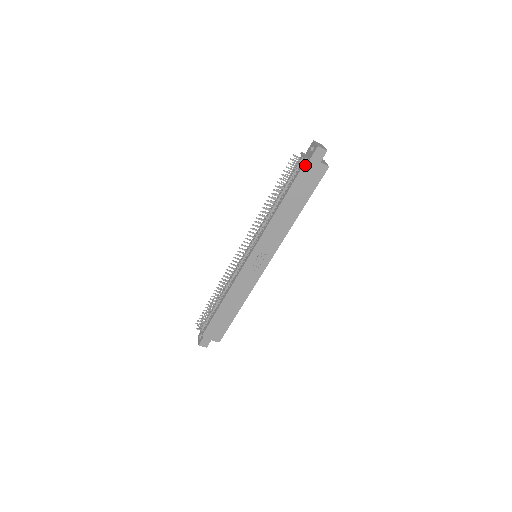
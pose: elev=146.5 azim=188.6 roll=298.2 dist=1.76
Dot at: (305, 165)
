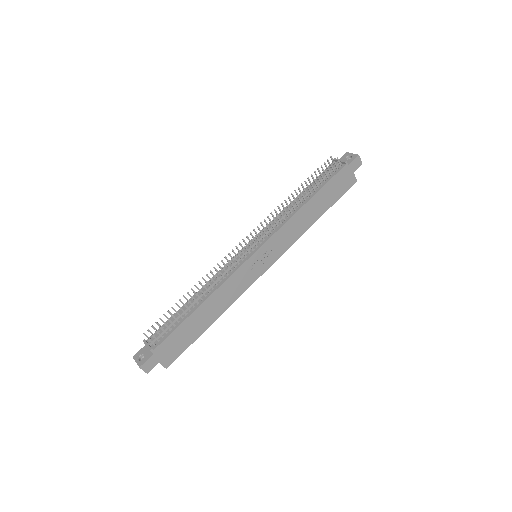
Dot at: (343, 169)
